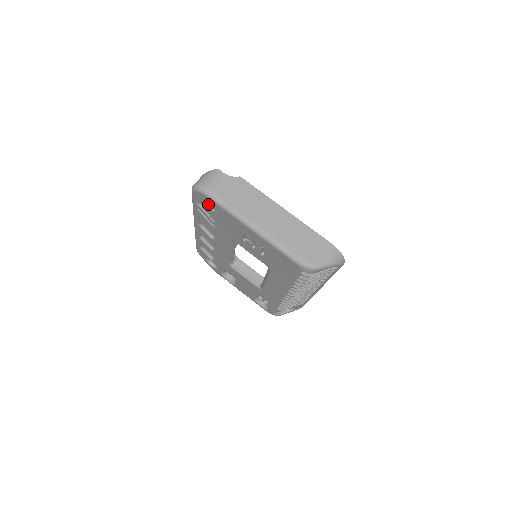
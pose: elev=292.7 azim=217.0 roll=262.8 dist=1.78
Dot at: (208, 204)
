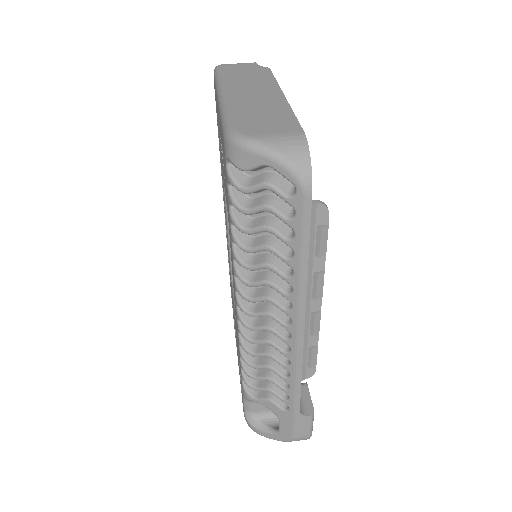
Dot at: occluded
